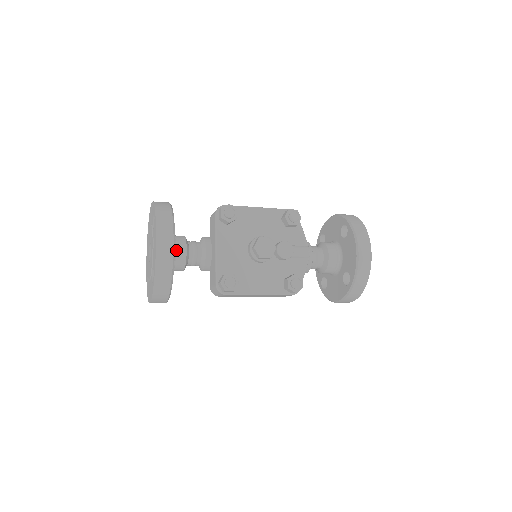
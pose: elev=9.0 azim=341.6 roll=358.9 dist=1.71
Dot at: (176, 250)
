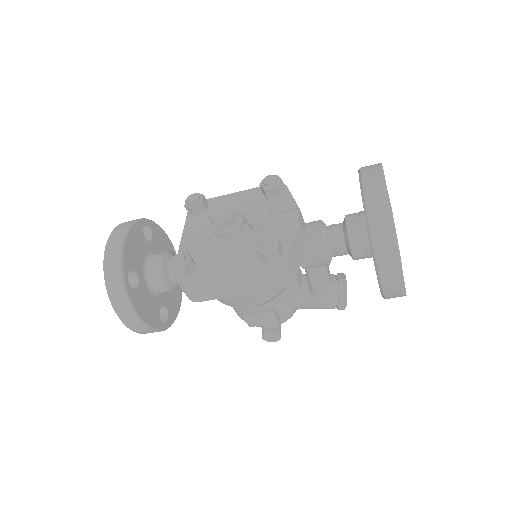
Dot at: (152, 260)
